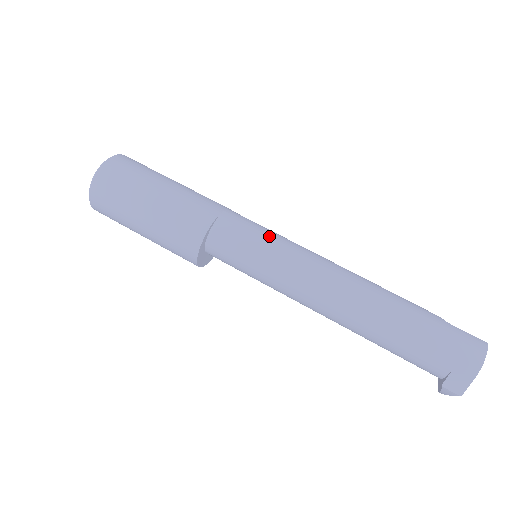
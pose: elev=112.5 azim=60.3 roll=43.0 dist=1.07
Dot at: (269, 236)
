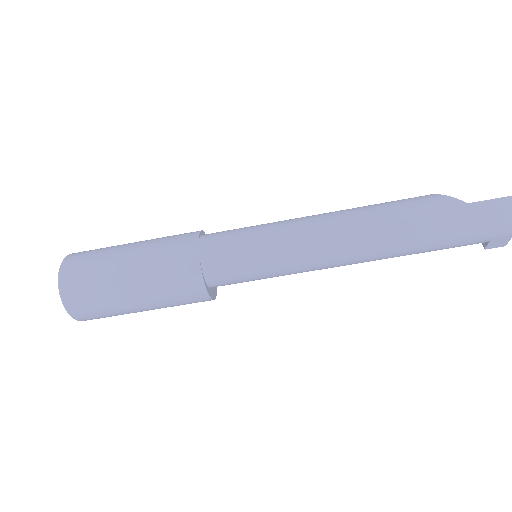
Dot at: (258, 249)
